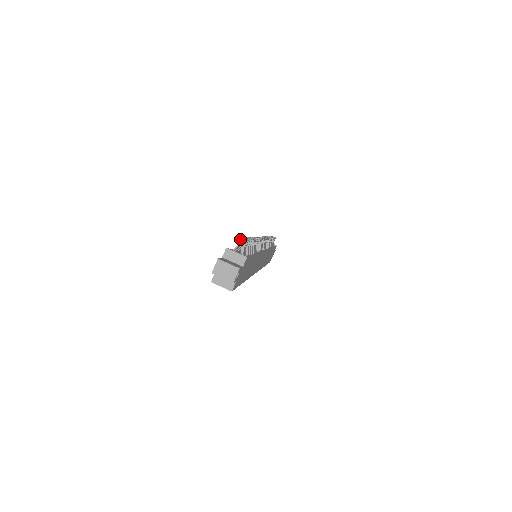
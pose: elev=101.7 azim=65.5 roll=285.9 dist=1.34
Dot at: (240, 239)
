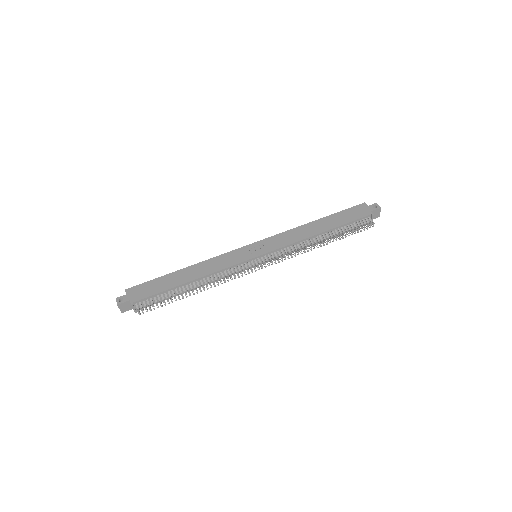
Dot at: (138, 312)
